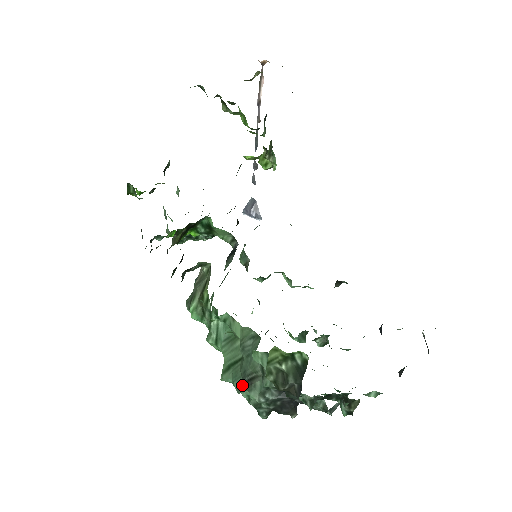
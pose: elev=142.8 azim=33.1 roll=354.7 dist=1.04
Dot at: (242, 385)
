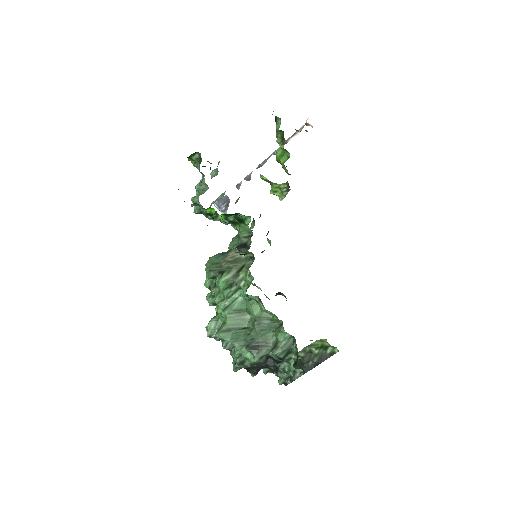
Dot at: (249, 347)
